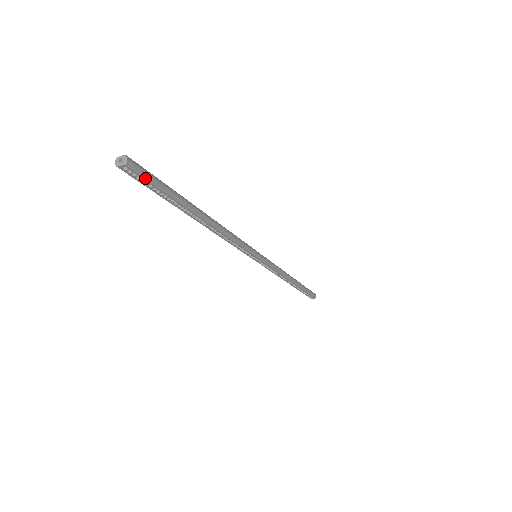
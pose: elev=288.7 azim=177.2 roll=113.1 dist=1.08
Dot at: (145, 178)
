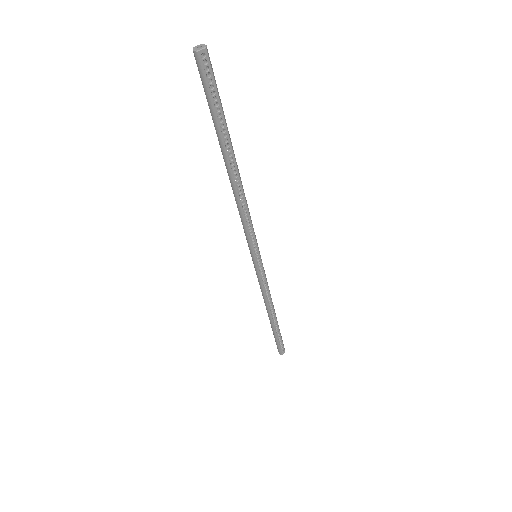
Dot at: (214, 77)
